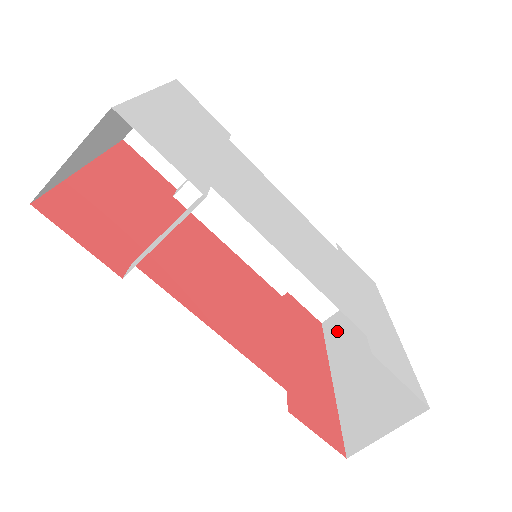
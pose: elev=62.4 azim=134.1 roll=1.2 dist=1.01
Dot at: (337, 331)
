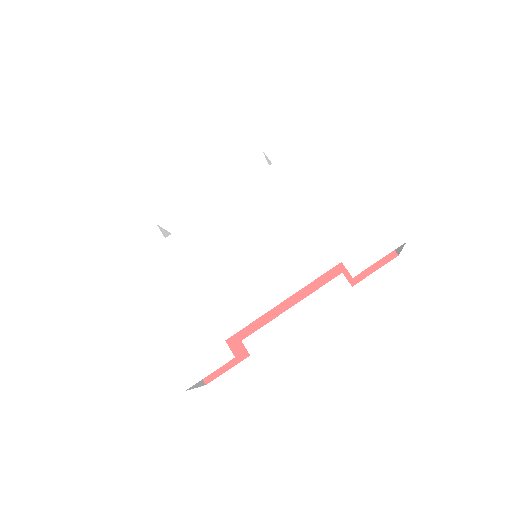
Dot at: occluded
